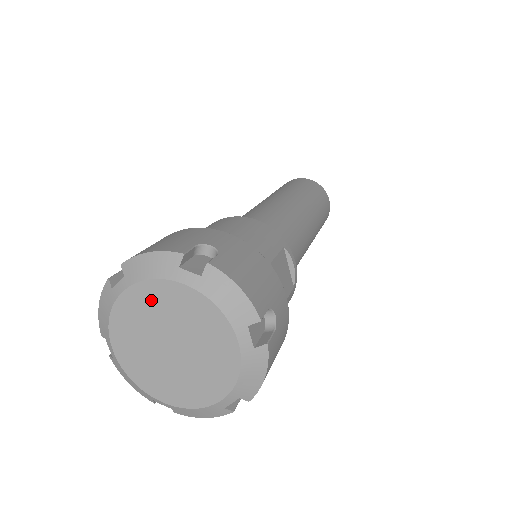
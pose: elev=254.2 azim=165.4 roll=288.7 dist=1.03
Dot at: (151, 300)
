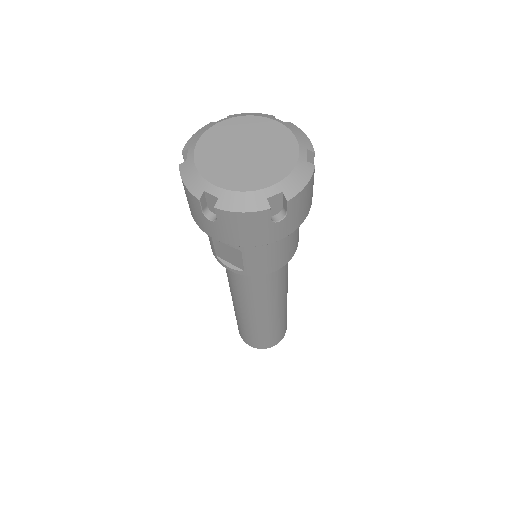
Dot at: (214, 140)
